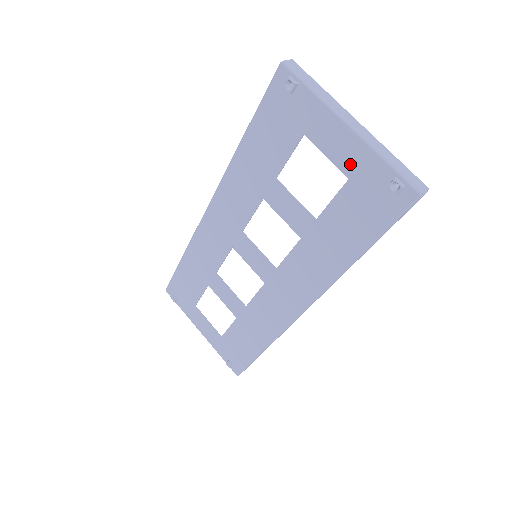
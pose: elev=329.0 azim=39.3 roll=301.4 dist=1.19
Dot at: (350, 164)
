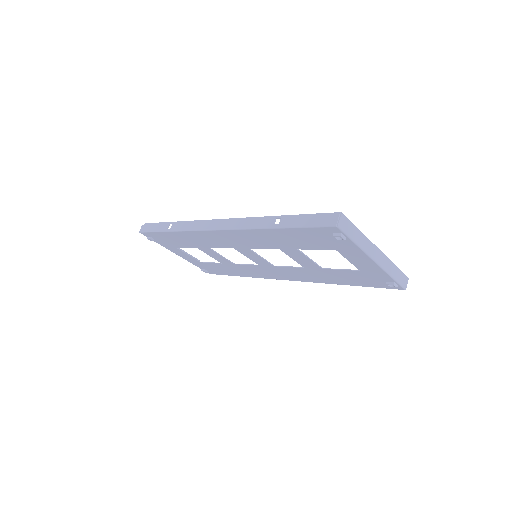
Dot at: (365, 269)
